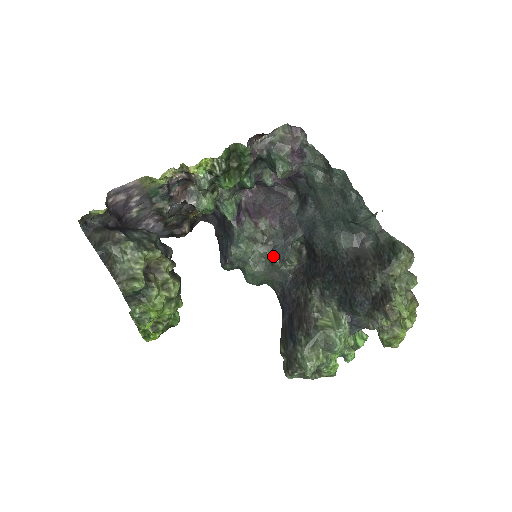
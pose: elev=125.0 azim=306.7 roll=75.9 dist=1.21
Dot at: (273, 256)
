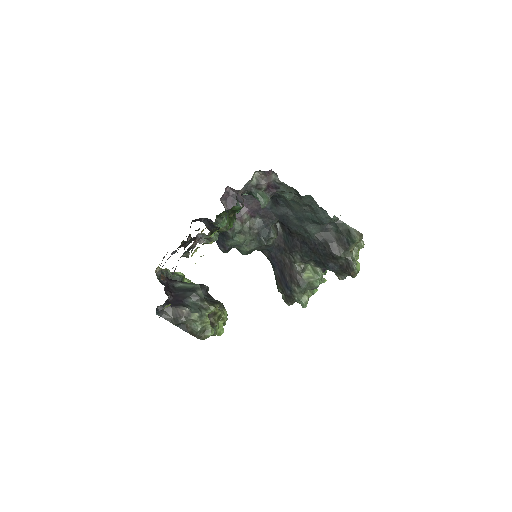
Dot at: (261, 240)
